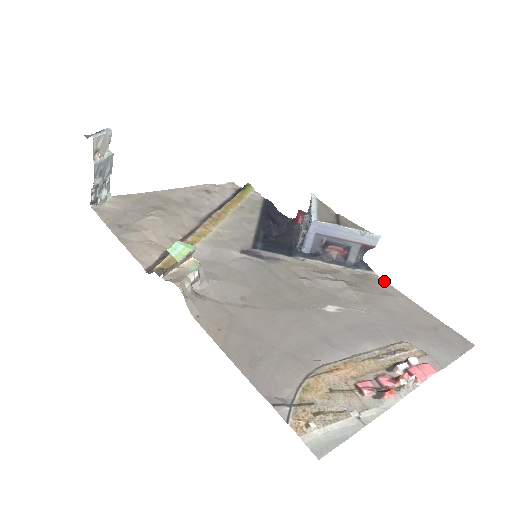
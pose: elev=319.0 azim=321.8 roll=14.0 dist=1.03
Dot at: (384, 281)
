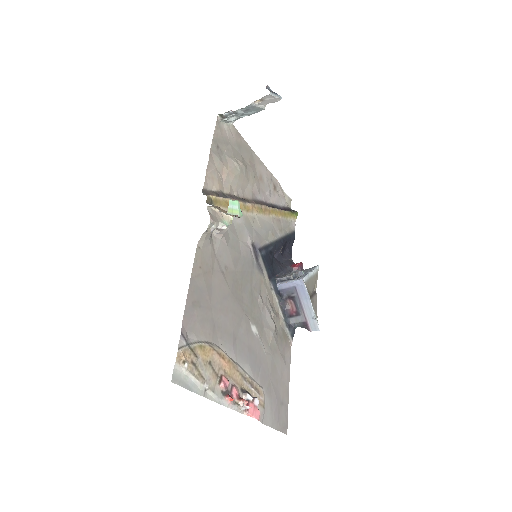
Dot at: occluded
